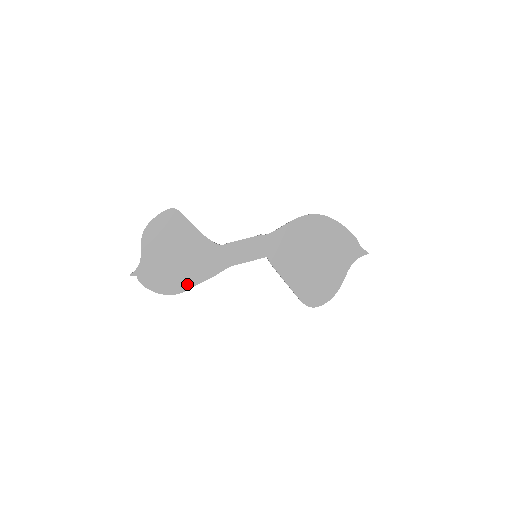
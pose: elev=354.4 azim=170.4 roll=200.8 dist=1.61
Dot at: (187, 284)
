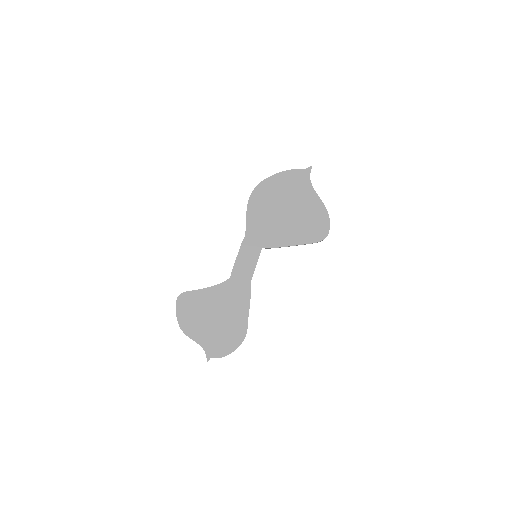
Dot at: (243, 323)
